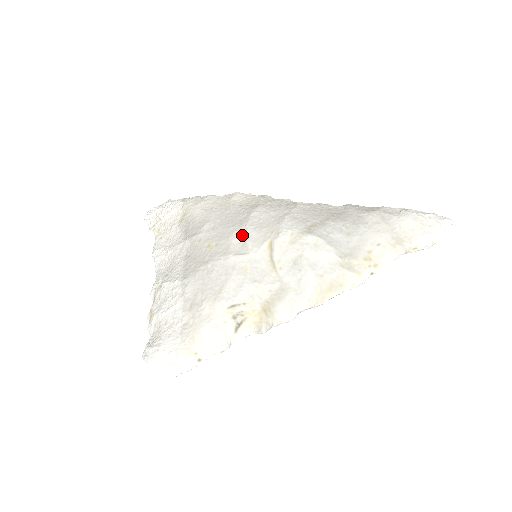
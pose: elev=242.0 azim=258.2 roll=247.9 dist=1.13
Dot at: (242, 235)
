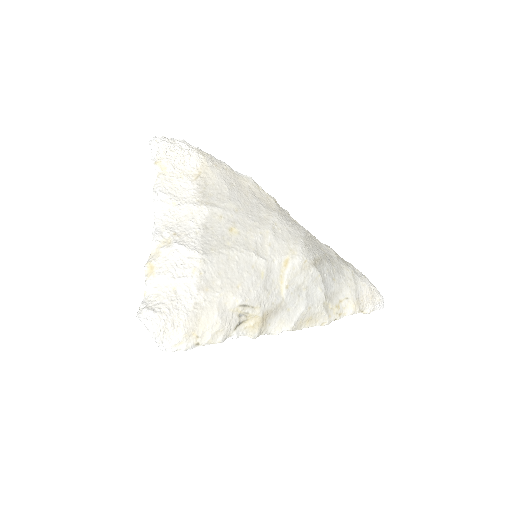
Dot at: (265, 237)
